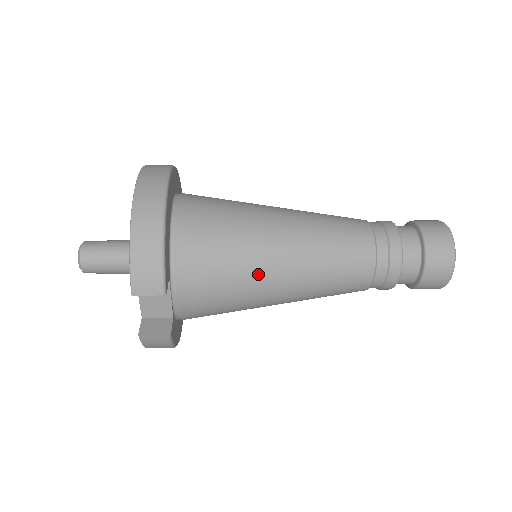
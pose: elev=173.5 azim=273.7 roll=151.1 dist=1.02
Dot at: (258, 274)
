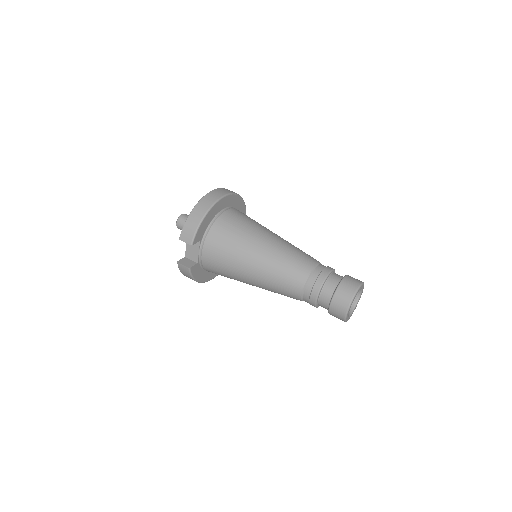
Dot at: (241, 259)
